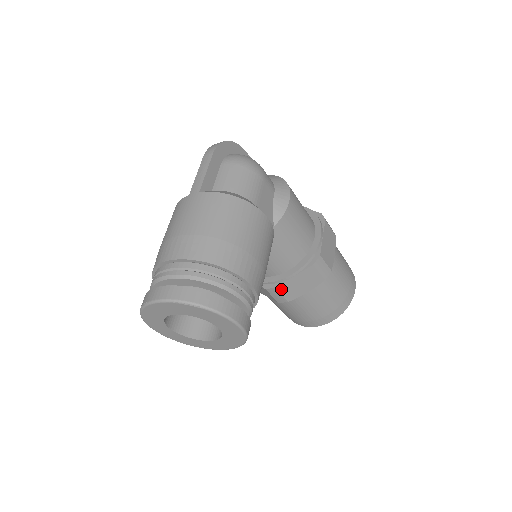
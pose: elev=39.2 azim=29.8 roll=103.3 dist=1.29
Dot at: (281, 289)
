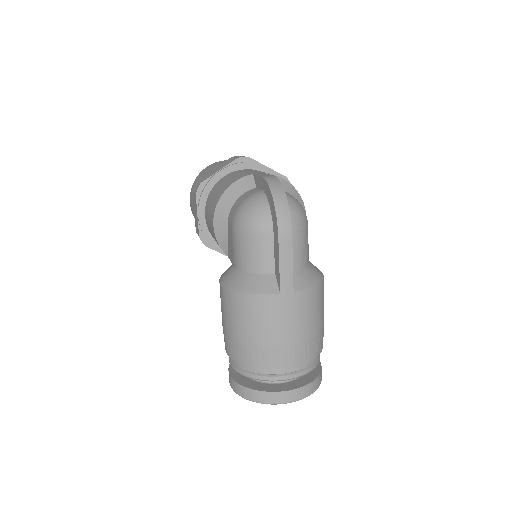
Dot at: occluded
